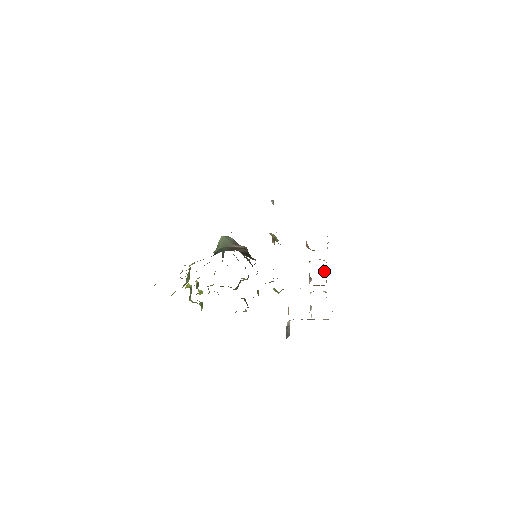
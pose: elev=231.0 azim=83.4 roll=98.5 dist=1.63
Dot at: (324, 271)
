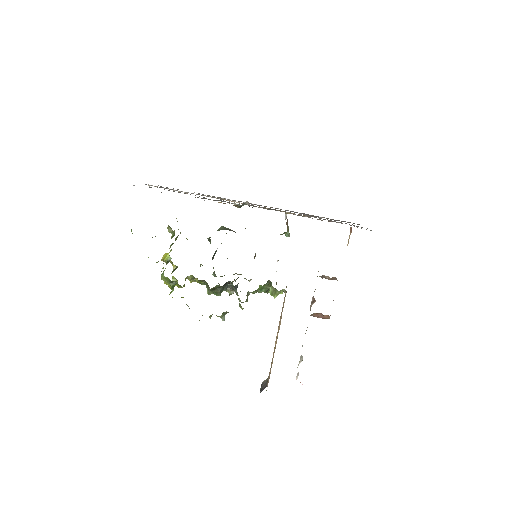
Dot at: occluded
